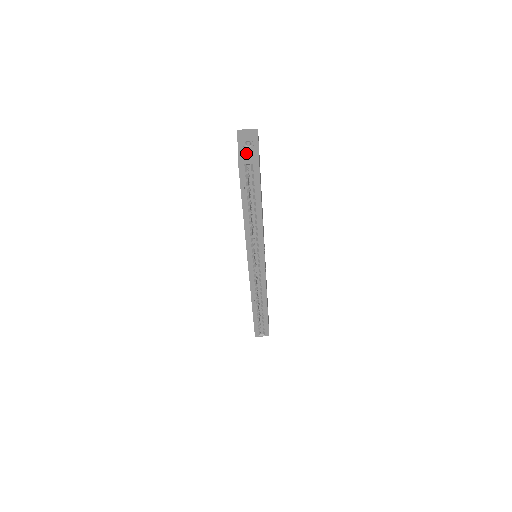
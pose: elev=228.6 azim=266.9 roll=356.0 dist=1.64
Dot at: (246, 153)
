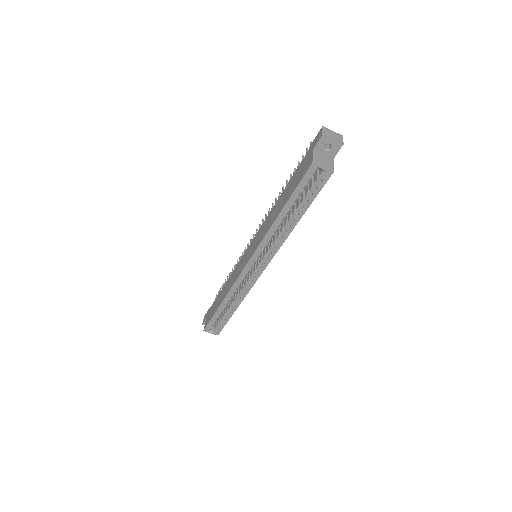
Dot at: (321, 155)
